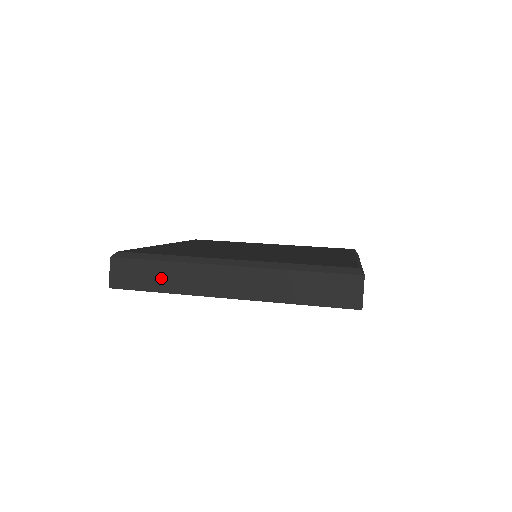
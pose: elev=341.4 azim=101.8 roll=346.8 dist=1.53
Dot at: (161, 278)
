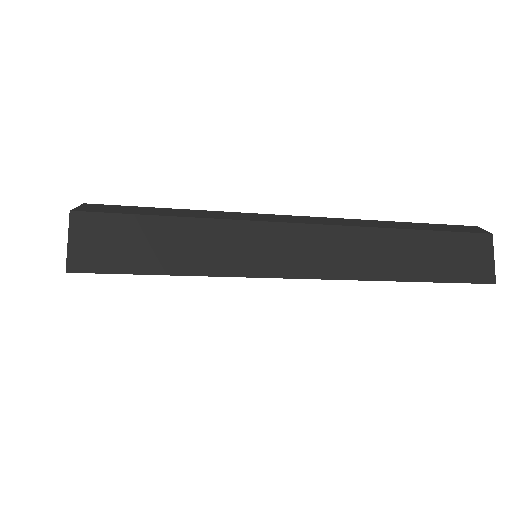
Dot at: (179, 248)
